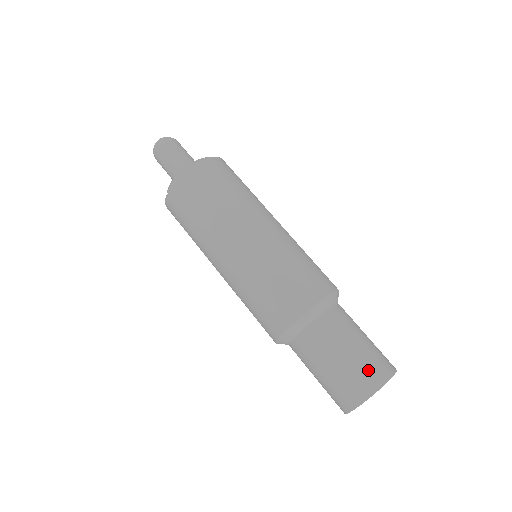
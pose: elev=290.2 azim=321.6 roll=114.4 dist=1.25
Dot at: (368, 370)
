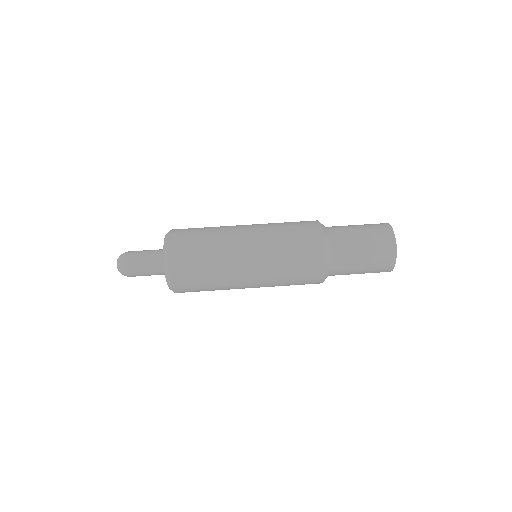
Dot at: (382, 251)
